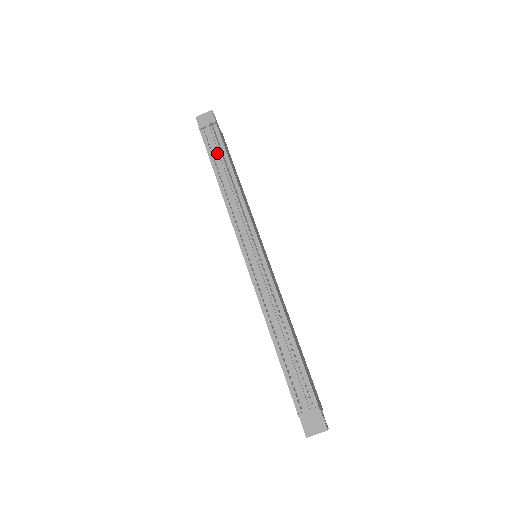
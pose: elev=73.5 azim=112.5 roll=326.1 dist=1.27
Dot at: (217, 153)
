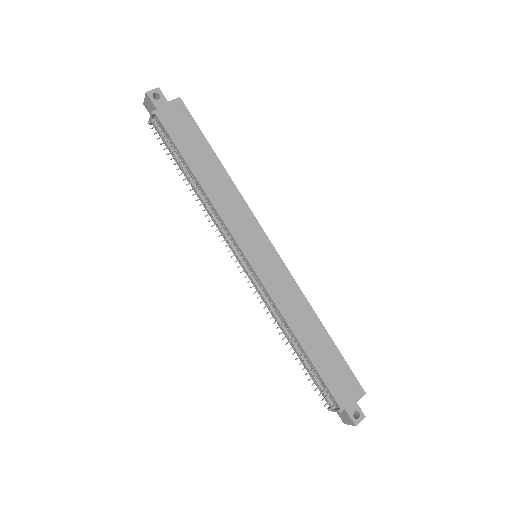
Dot at: (172, 154)
